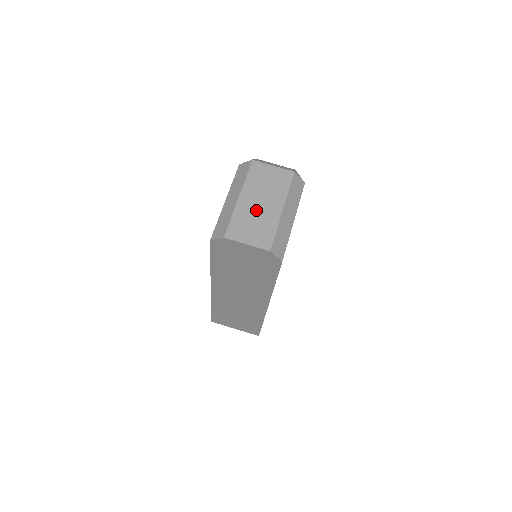
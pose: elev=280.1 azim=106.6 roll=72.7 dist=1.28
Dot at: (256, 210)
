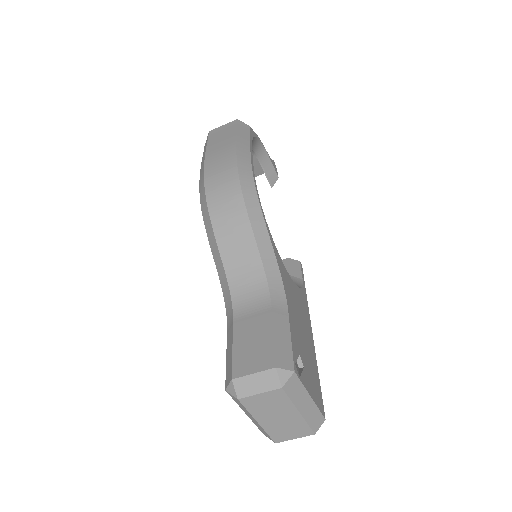
Dot at: (280, 423)
